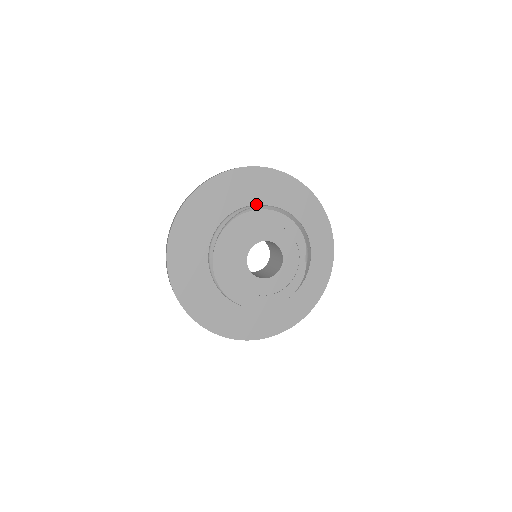
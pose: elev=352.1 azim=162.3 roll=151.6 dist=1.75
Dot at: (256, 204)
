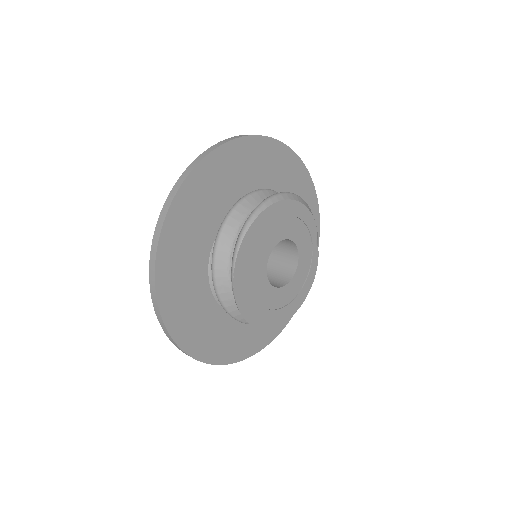
Dot at: (243, 190)
